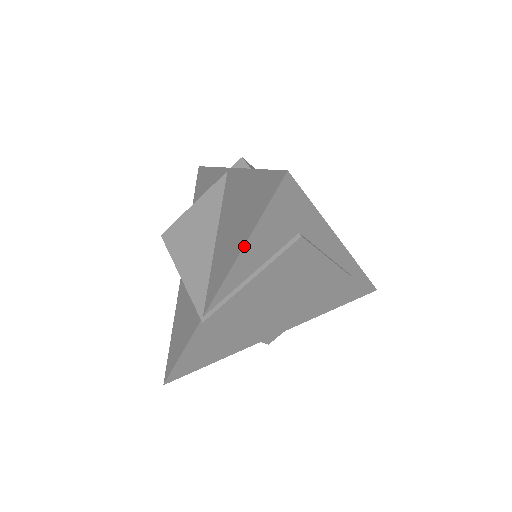
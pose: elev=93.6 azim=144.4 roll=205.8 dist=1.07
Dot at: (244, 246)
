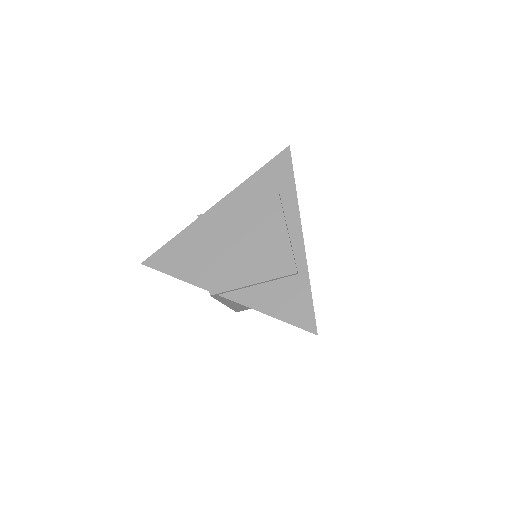
Dot at: (249, 178)
